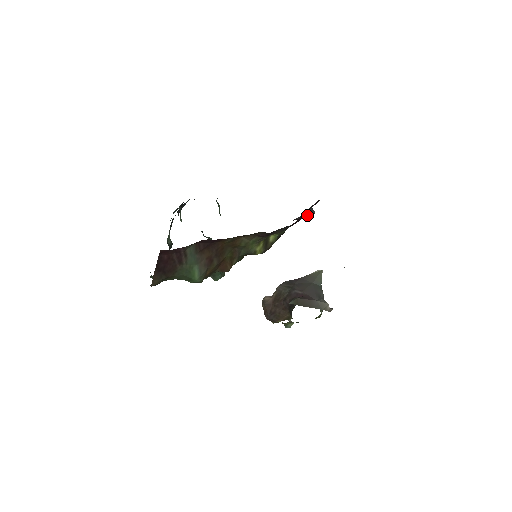
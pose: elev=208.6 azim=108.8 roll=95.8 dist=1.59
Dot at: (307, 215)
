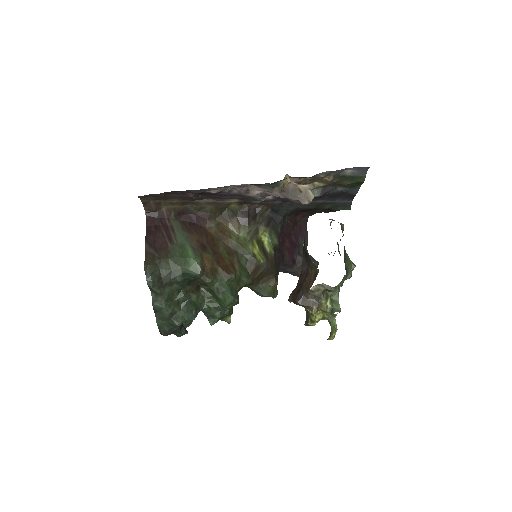
Dot at: occluded
